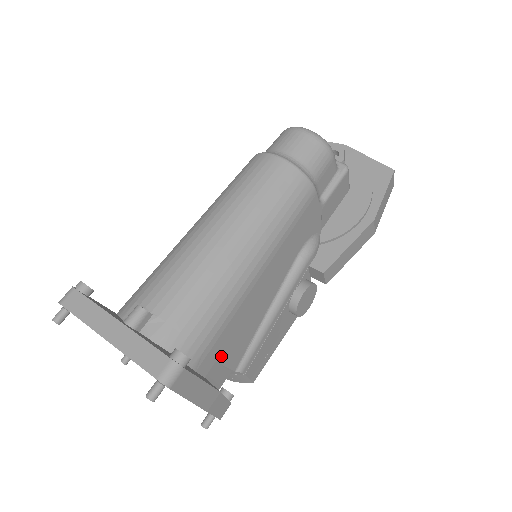
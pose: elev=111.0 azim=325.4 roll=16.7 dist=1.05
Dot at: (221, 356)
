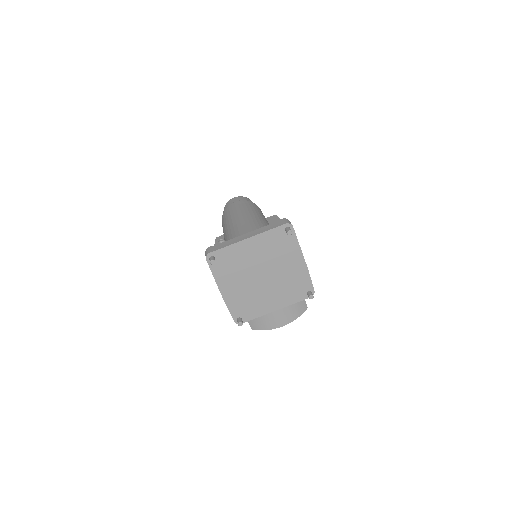
Dot at: occluded
